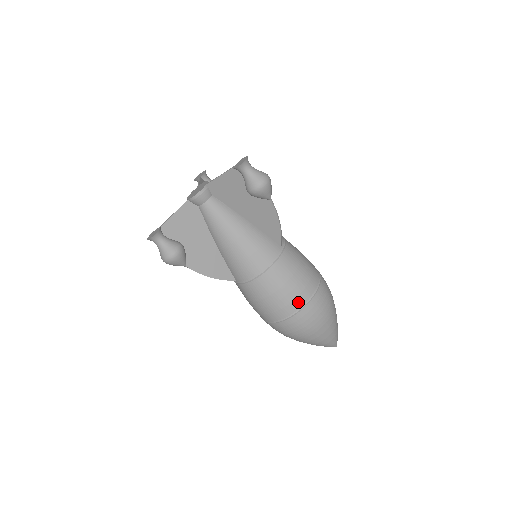
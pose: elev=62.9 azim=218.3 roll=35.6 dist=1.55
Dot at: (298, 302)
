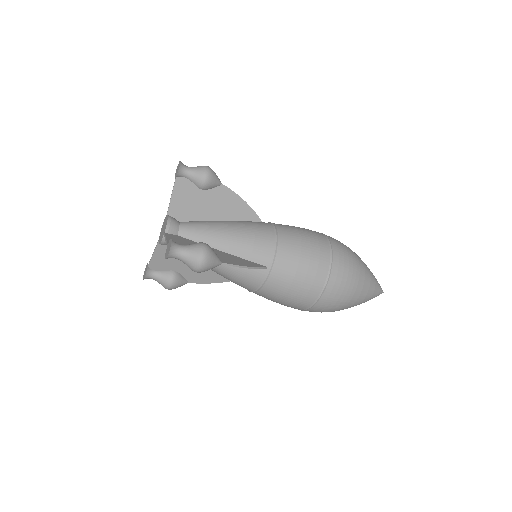
Dot at: (302, 306)
